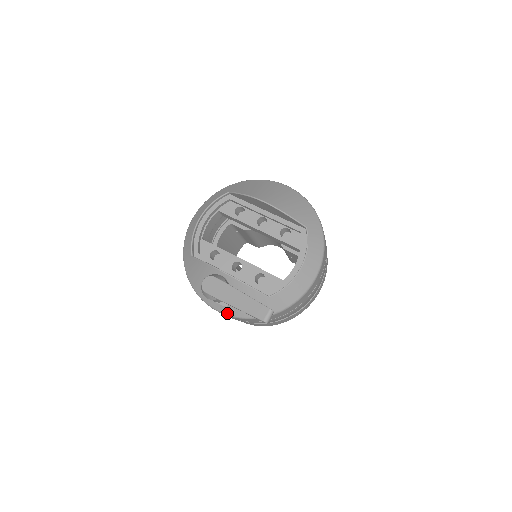
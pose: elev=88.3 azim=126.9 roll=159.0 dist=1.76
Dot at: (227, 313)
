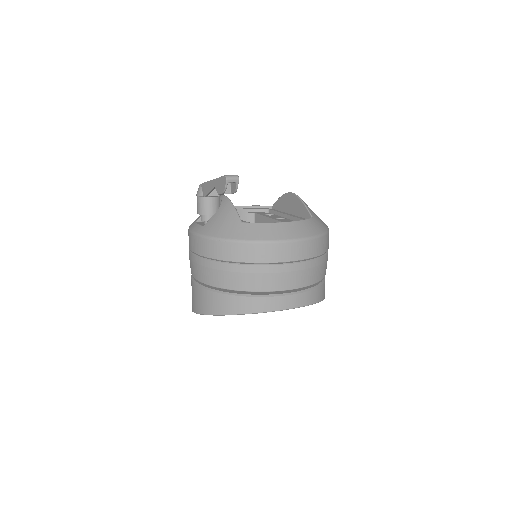
Dot at: (198, 232)
